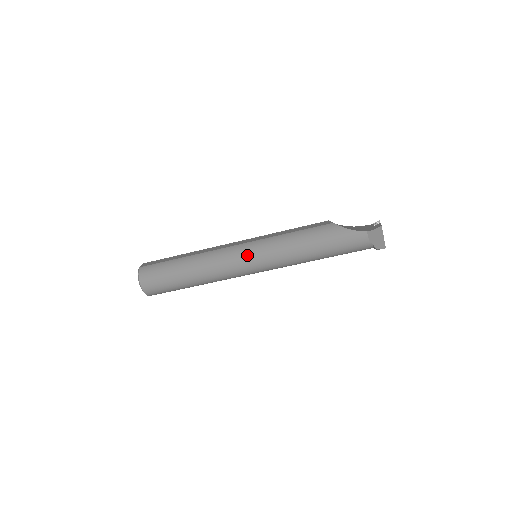
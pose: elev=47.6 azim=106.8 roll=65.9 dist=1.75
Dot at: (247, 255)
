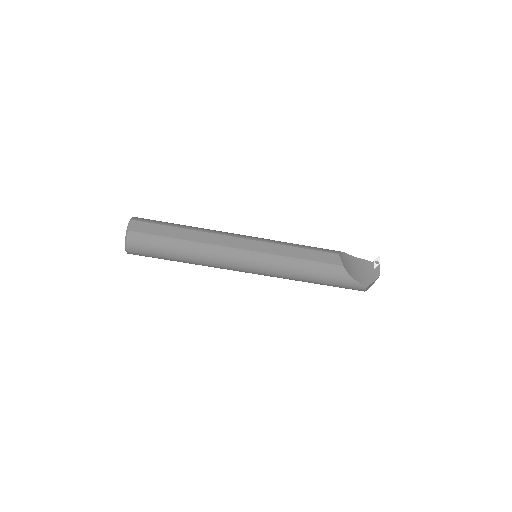
Dot at: (251, 265)
